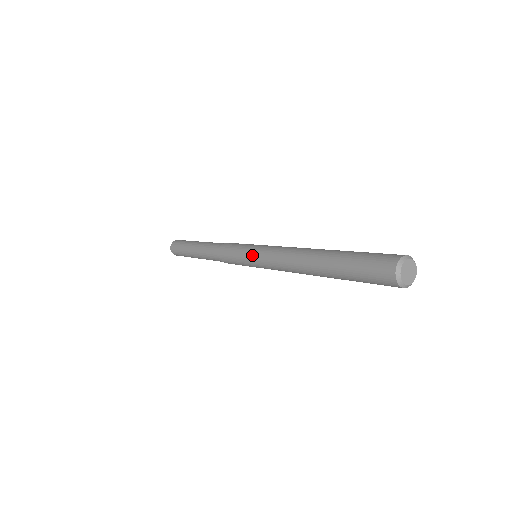
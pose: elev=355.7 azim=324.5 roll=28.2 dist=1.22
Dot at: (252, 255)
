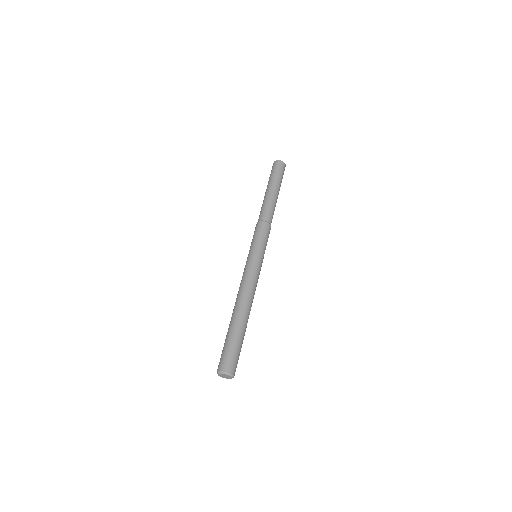
Dot at: (247, 260)
